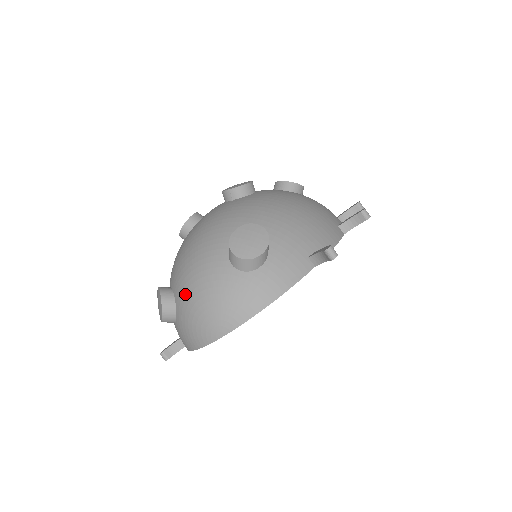
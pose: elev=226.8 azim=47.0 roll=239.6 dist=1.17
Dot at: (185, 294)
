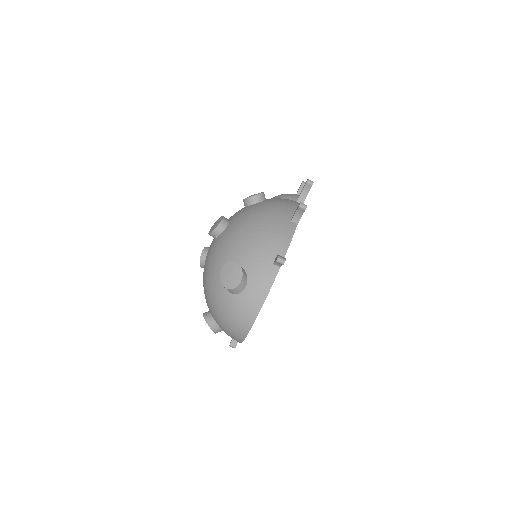
Dot at: (216, 317)
